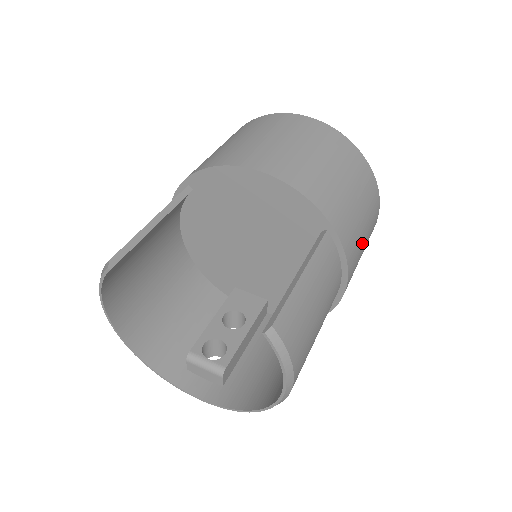
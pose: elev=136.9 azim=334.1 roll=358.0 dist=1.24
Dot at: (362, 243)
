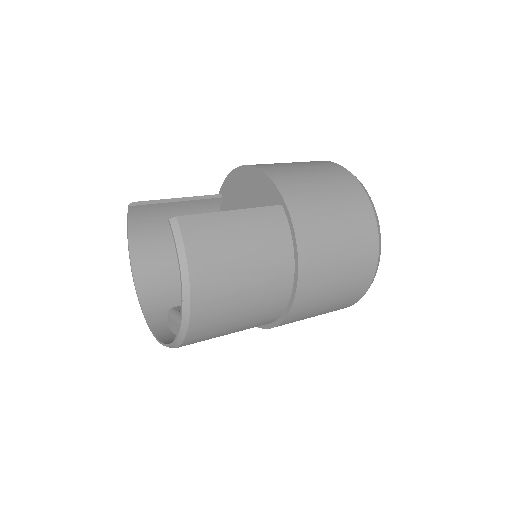
Dot at: (333, 243)
